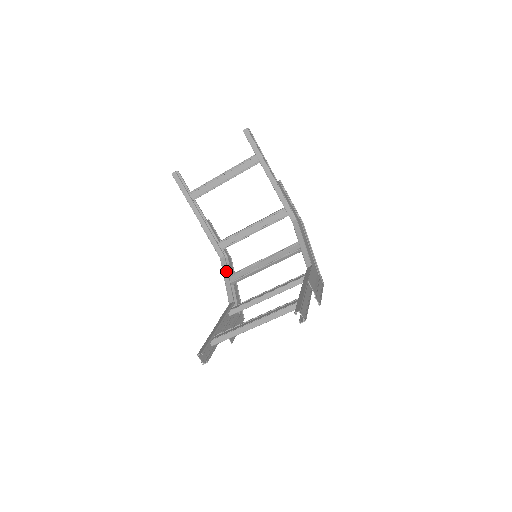
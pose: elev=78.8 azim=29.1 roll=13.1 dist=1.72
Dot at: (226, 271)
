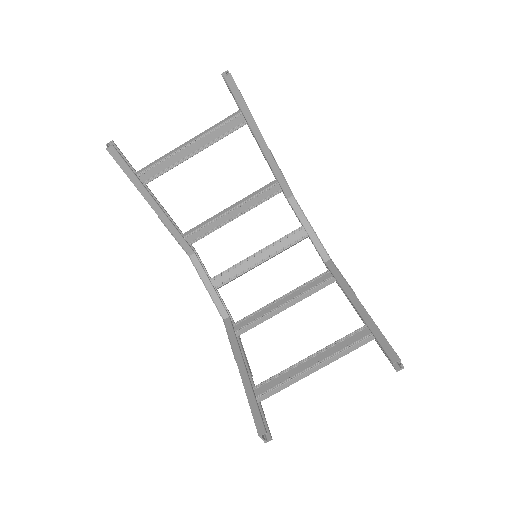
Dot at: (204, 275)
